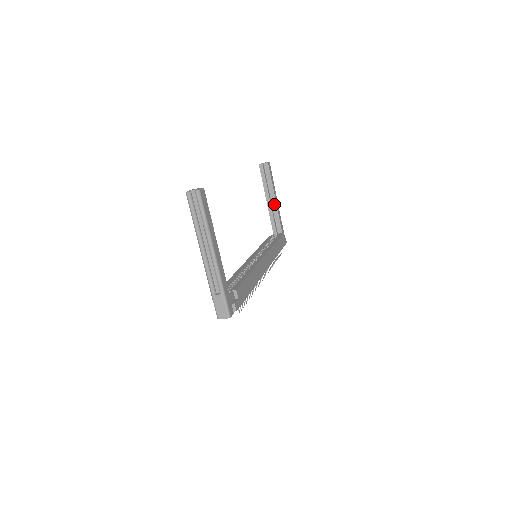
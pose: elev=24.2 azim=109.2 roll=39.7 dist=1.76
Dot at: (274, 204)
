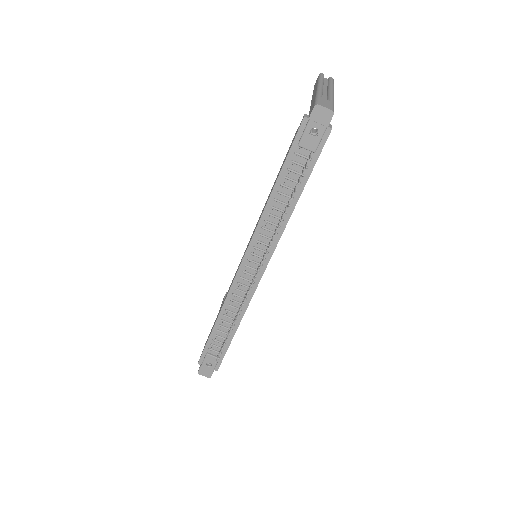
Dot at: occluded
